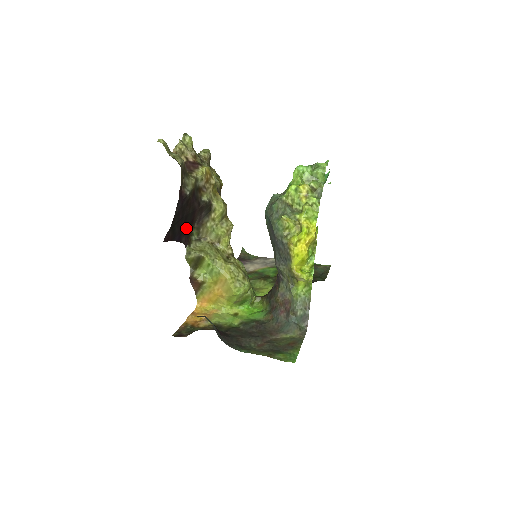
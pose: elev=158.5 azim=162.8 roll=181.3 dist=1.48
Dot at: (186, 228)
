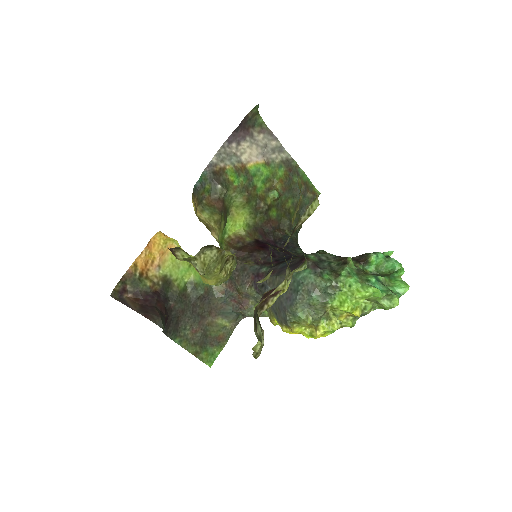
Dot at: occluded
